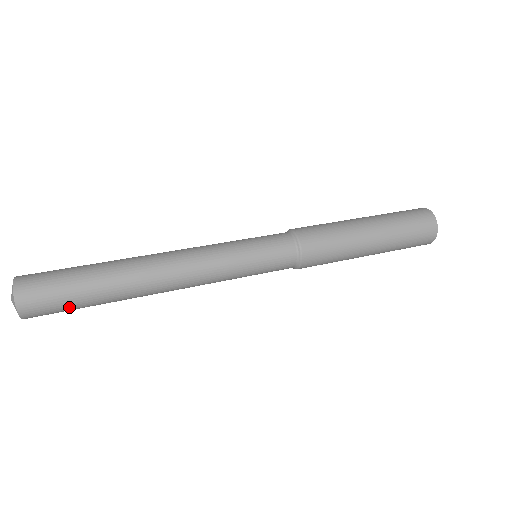
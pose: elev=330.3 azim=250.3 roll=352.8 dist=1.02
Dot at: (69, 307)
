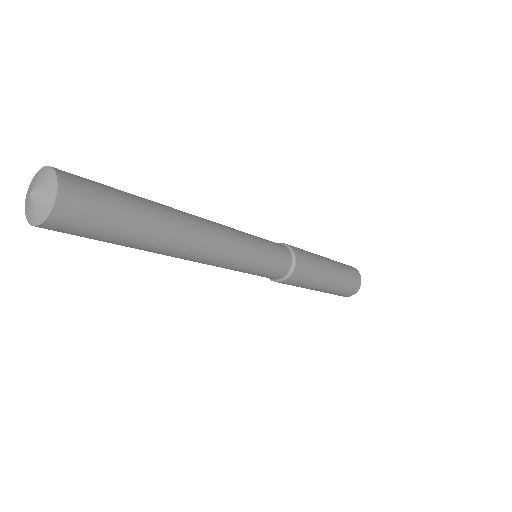
Dot at: (110, 223)
